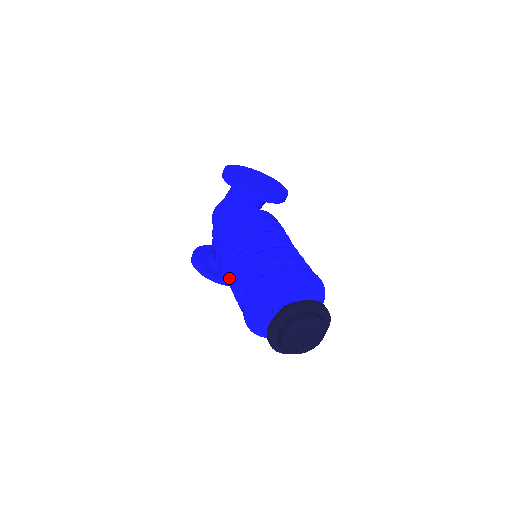
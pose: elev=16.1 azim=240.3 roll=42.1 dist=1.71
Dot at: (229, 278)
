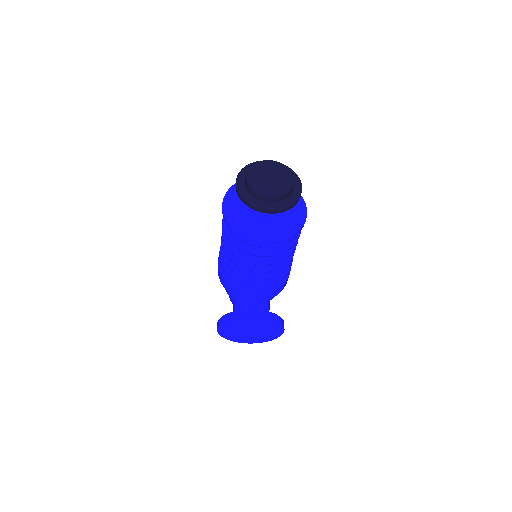
Dot at: (222, 247)
